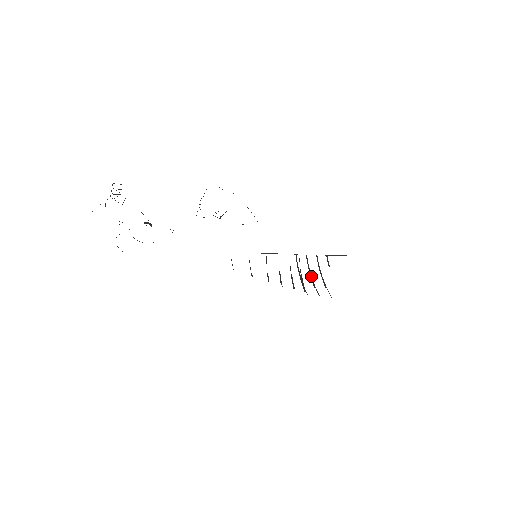
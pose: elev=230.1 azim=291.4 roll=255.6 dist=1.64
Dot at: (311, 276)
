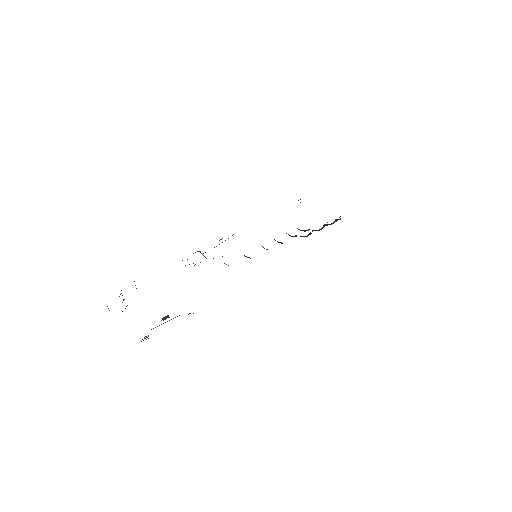
Dot at: (320, 229)
